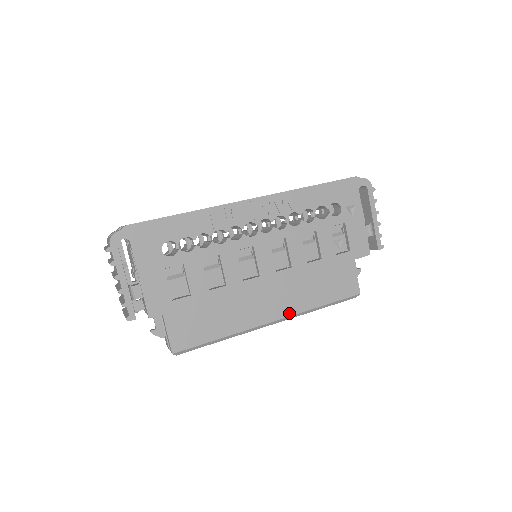
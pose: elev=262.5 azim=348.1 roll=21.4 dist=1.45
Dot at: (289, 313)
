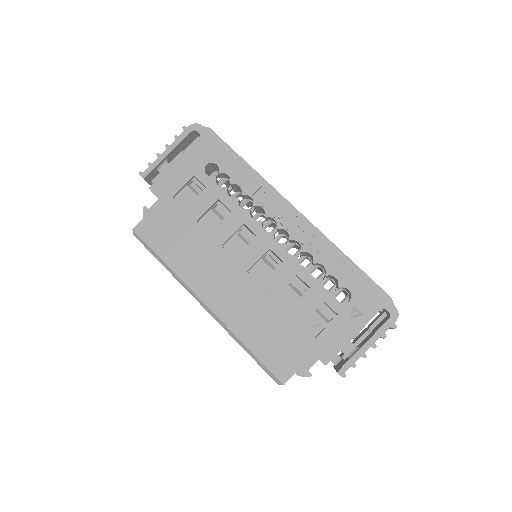
Dot at: (221, 315)
